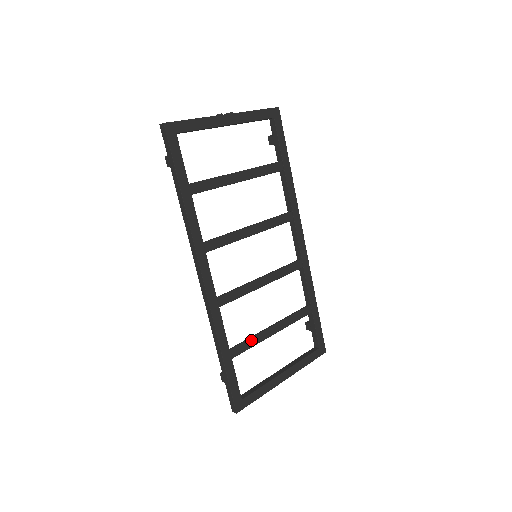
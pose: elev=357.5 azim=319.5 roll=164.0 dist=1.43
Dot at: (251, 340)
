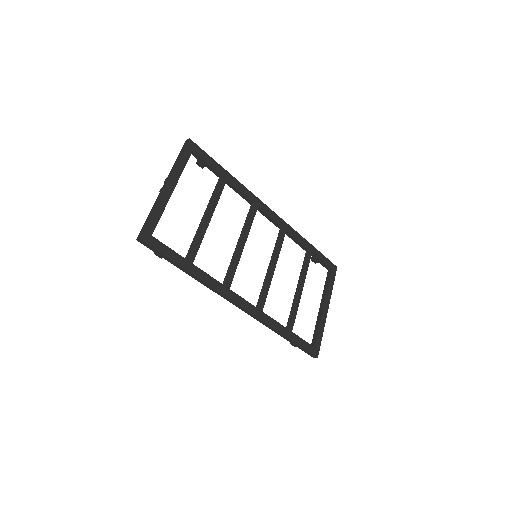
Dot at: (293, 309)
